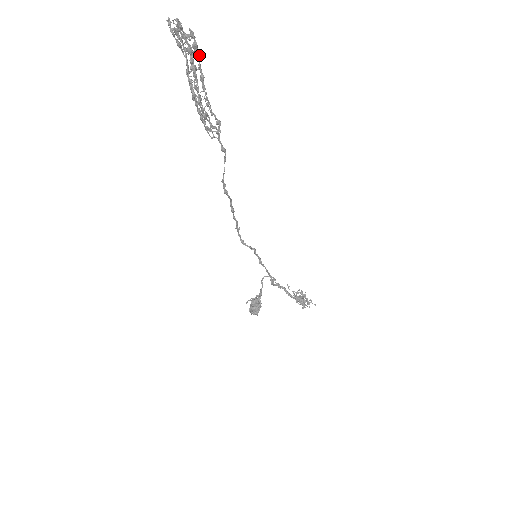
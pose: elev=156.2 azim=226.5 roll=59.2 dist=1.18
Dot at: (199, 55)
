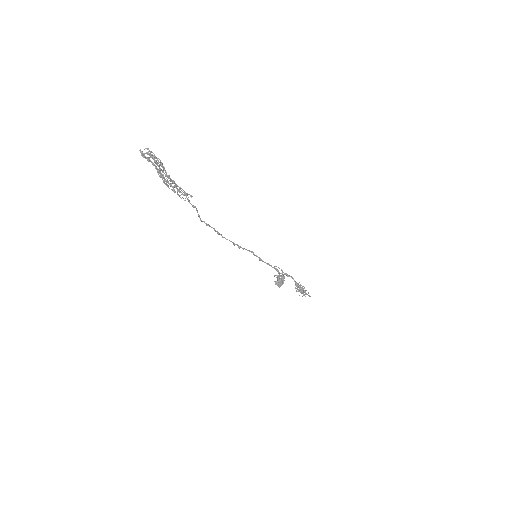
Dot at: (161, 166)
